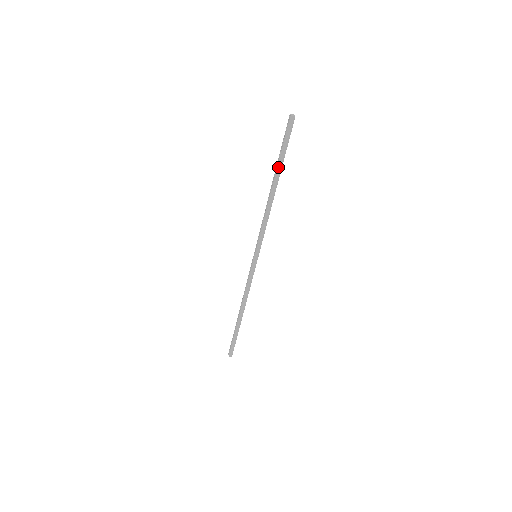
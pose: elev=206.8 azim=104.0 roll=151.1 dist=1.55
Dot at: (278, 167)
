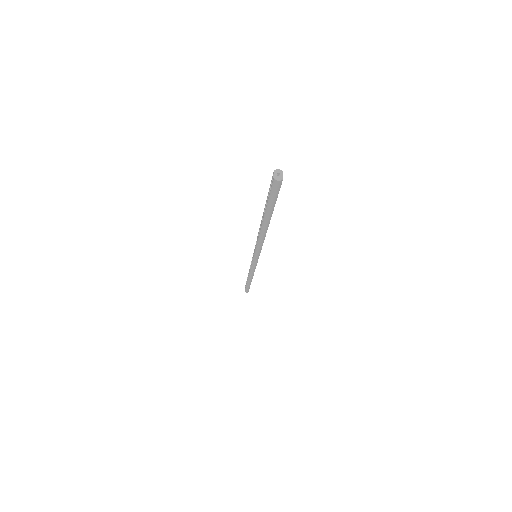
Dot at: (266, 215)
